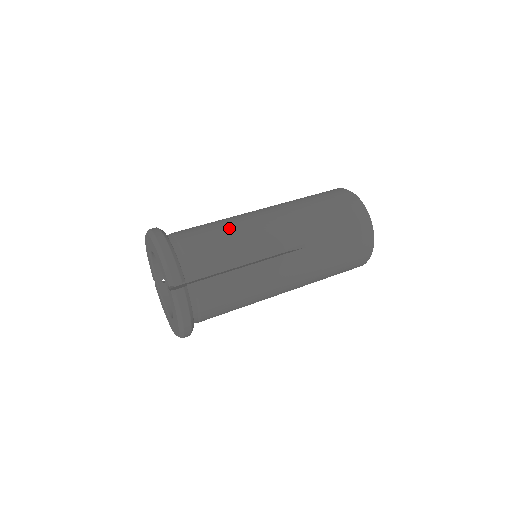
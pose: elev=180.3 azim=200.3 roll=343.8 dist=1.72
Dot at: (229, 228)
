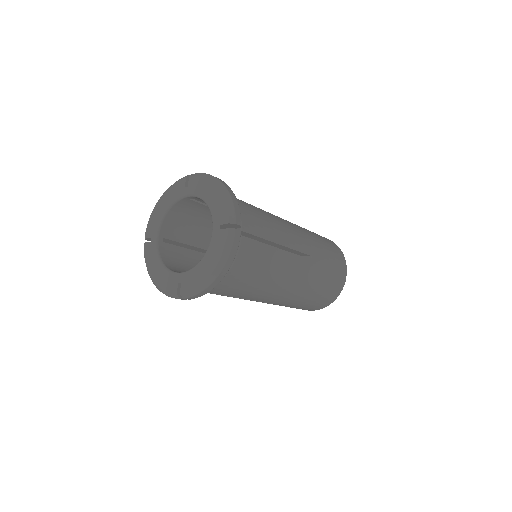
Dot at: occluded
